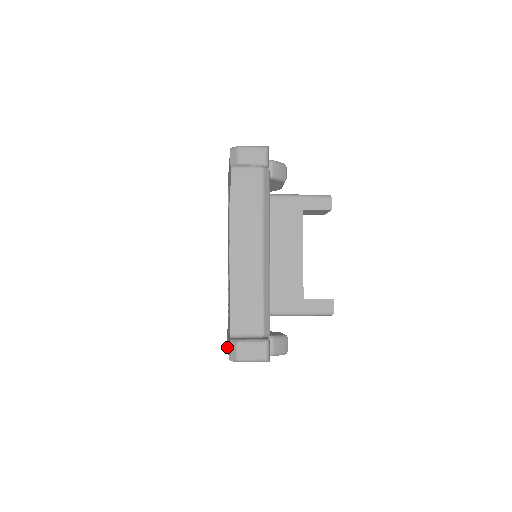
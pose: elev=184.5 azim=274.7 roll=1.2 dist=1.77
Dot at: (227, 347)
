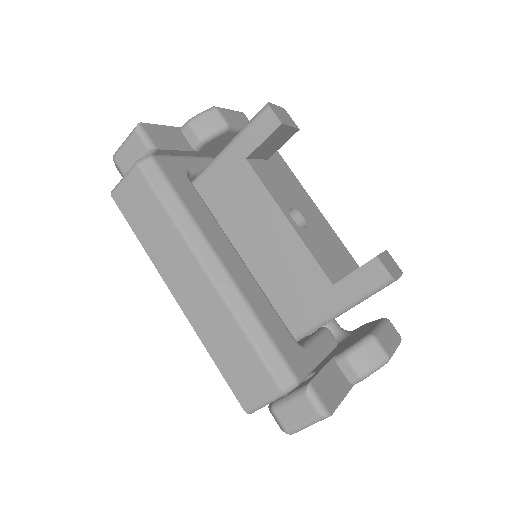
Dot at: occluded
